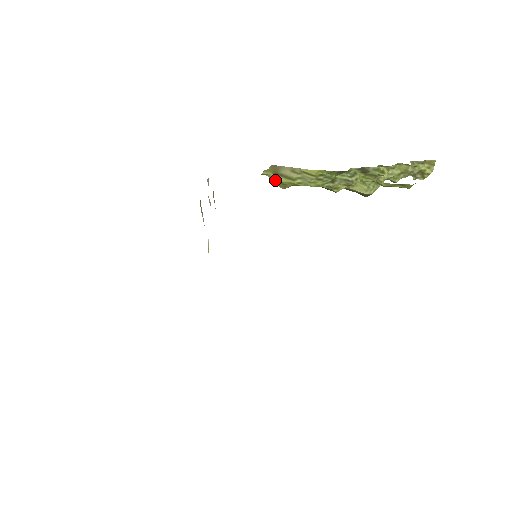
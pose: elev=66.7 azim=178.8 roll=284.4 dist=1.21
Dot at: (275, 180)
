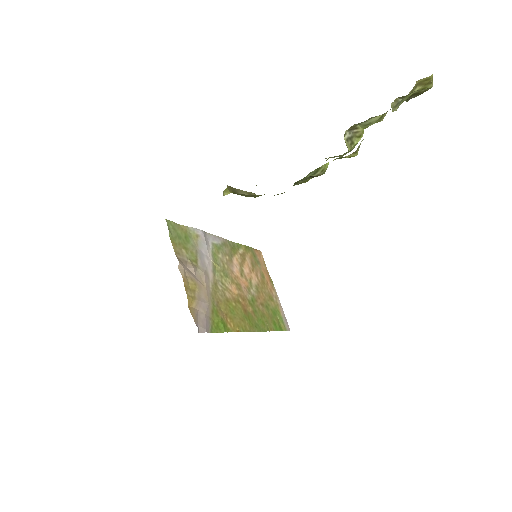
Dot at: occluded
